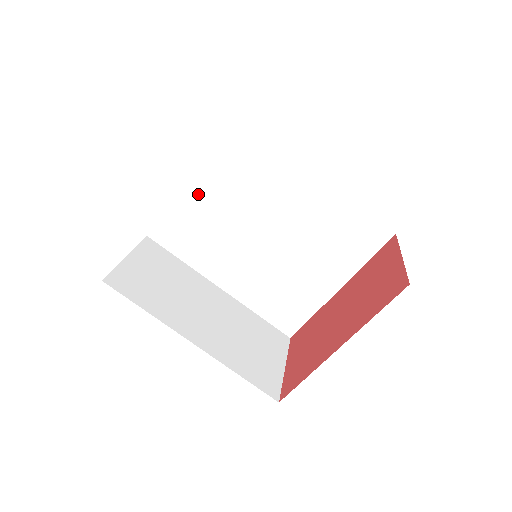
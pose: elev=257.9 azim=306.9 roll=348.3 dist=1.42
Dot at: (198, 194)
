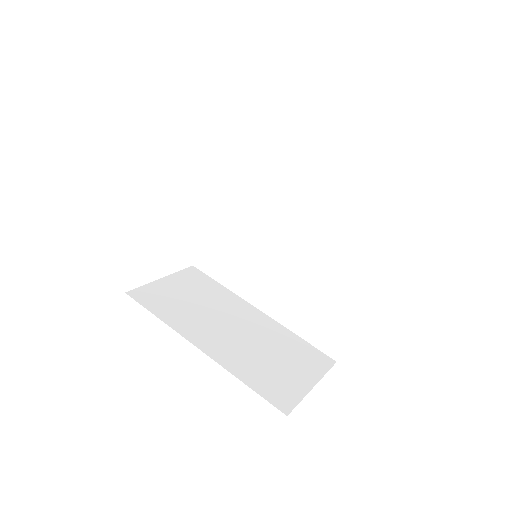
Dot at: (222, 215)
